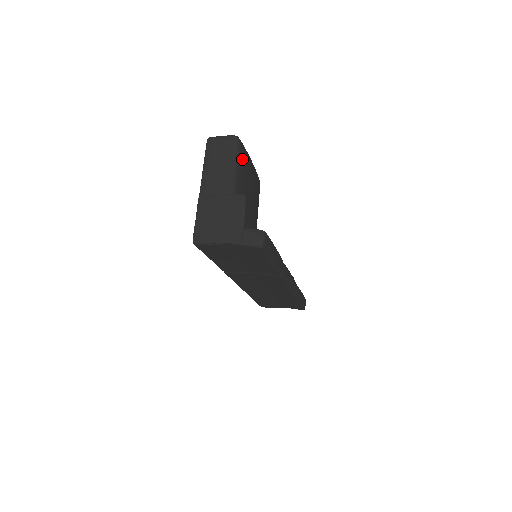
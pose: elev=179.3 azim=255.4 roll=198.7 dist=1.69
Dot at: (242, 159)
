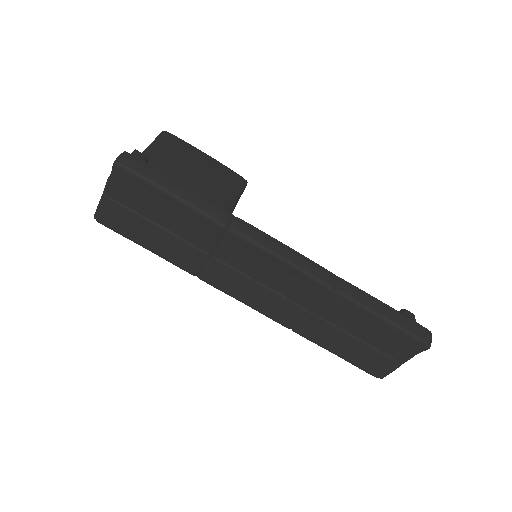
Dot at: (166, 142)
